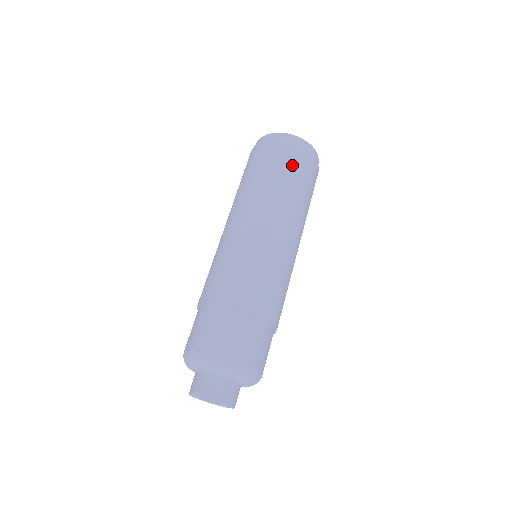
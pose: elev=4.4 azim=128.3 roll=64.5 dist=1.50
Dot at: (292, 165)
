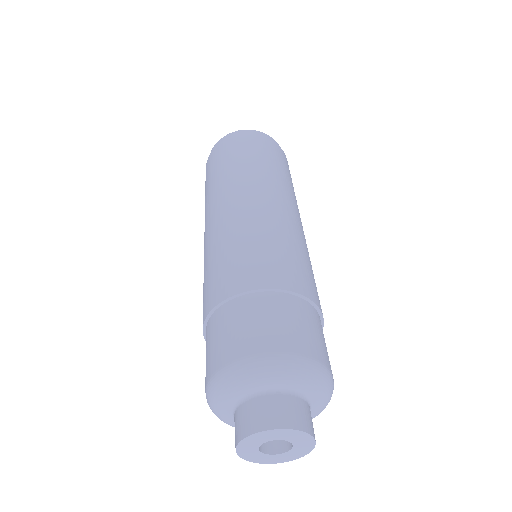
Dot at: (278, 157)
